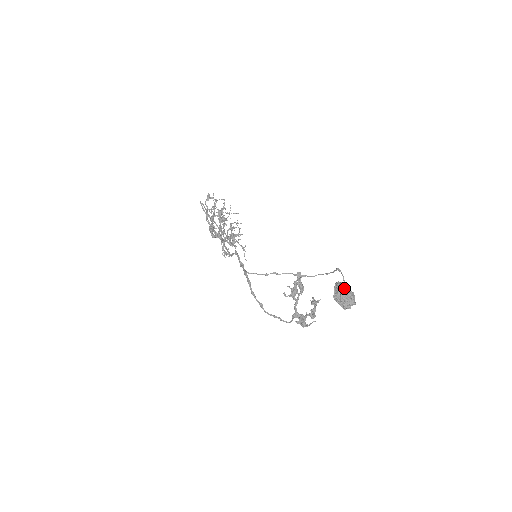
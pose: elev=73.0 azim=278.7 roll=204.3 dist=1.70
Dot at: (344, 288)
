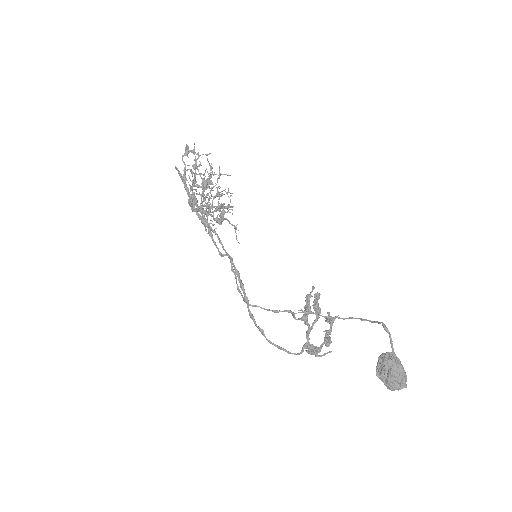
Dot at: (394, 366)
